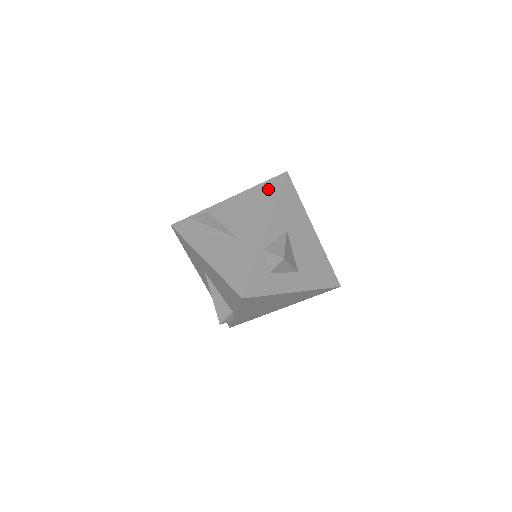
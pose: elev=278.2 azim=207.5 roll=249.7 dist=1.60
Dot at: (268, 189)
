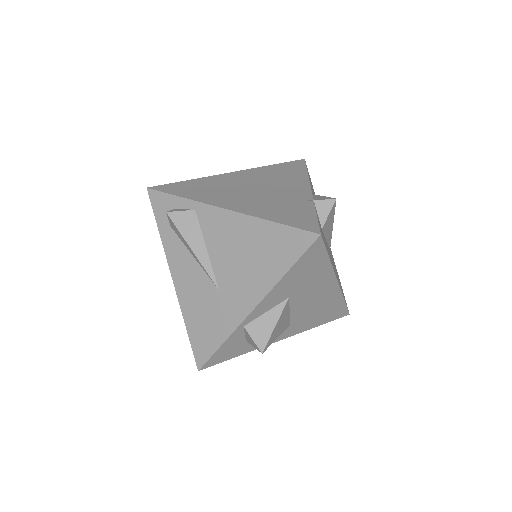
Dot at: (282, 244)
